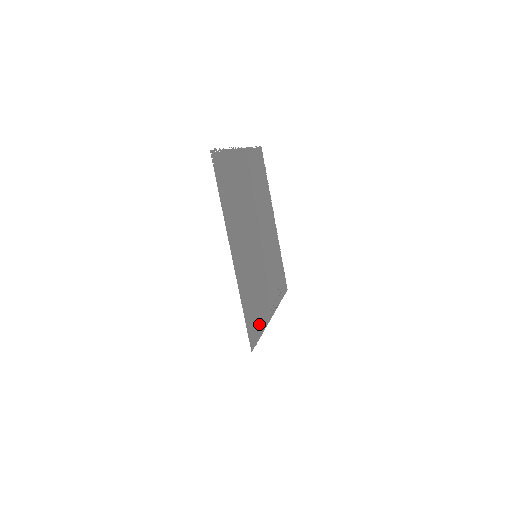
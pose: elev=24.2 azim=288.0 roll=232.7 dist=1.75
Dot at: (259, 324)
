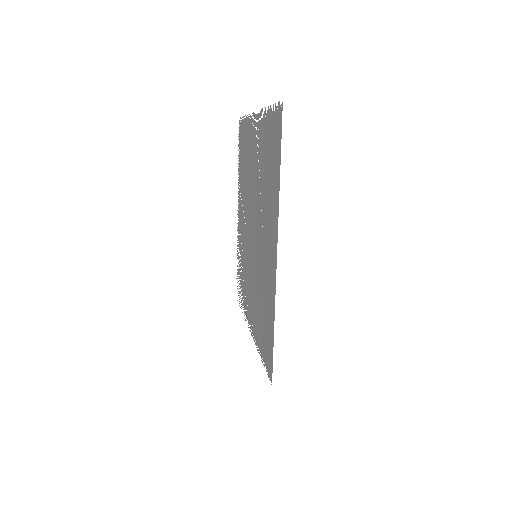
Dot at: (262, 346)
